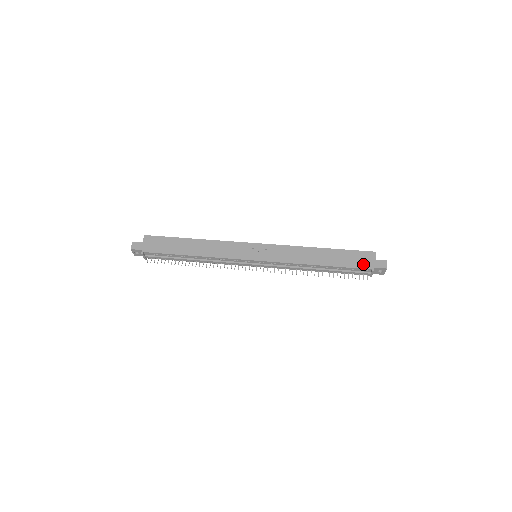
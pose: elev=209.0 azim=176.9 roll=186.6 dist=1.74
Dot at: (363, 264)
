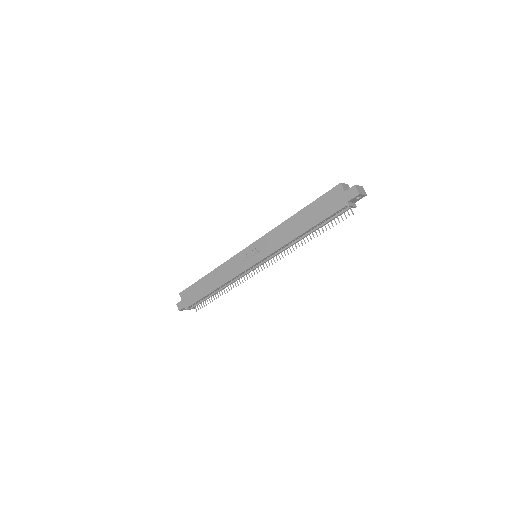
Dot at: (336, 205)
